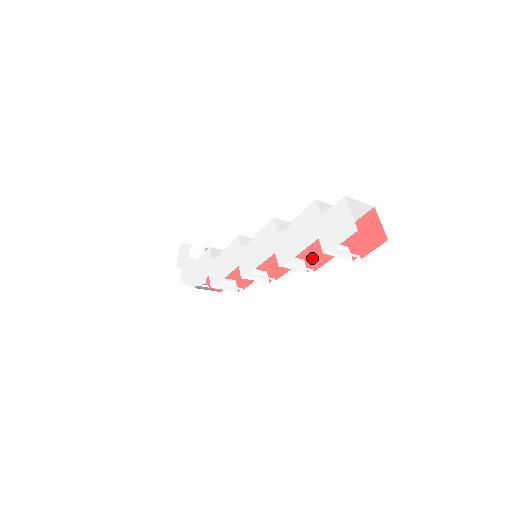
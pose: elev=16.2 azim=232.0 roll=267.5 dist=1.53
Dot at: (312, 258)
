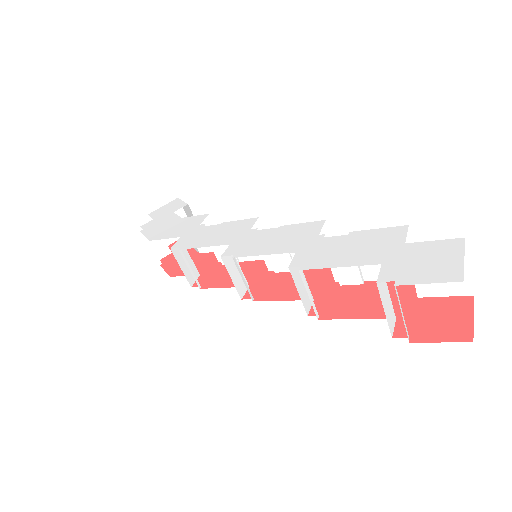
Dot at: (328, 304)
